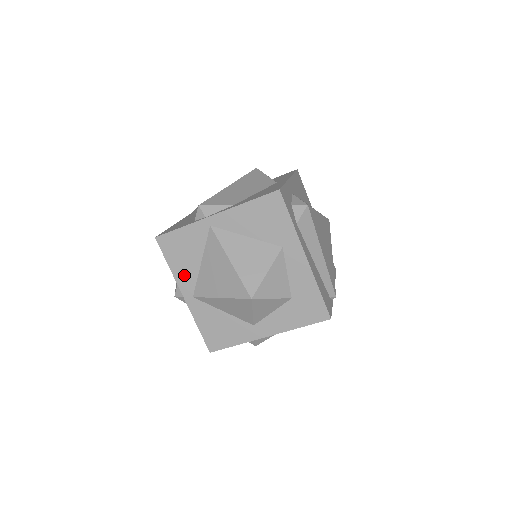
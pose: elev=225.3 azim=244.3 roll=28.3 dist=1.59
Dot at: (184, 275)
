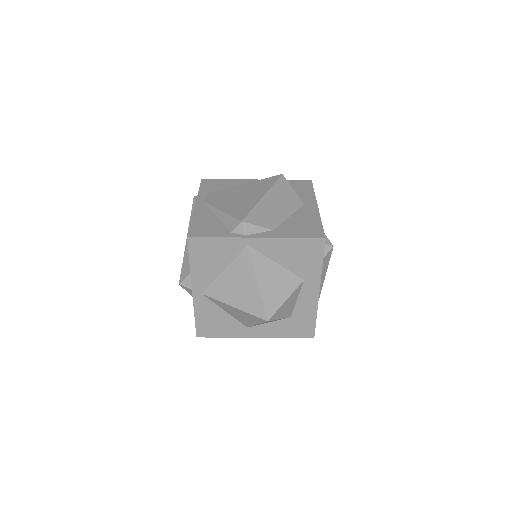
Dot at: (202, 275)
